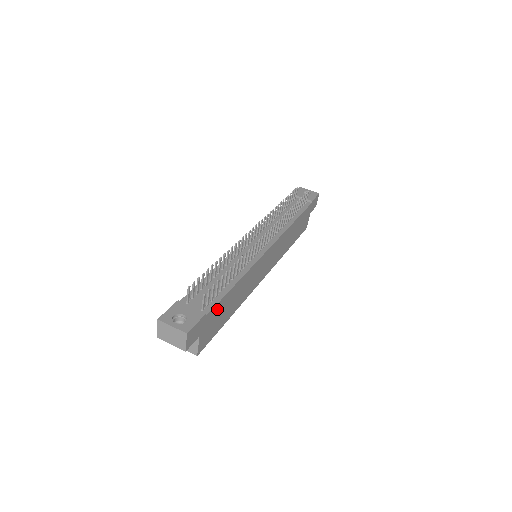
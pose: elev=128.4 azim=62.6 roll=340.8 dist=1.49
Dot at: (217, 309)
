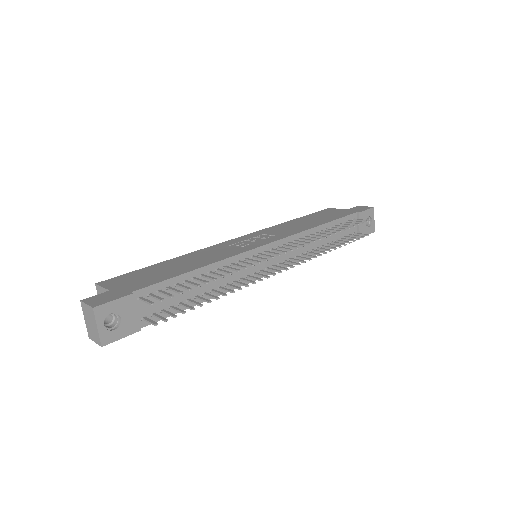
Dot at: occluded
